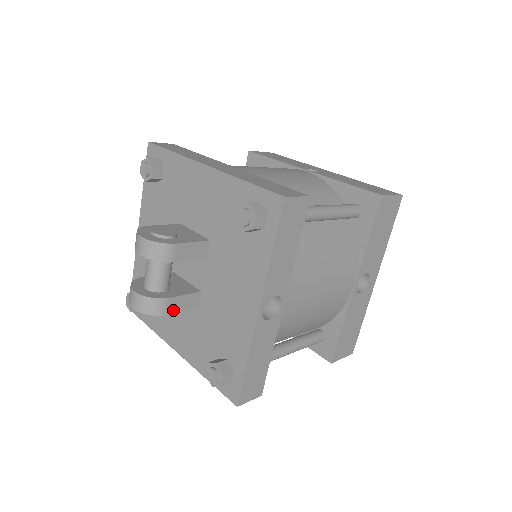
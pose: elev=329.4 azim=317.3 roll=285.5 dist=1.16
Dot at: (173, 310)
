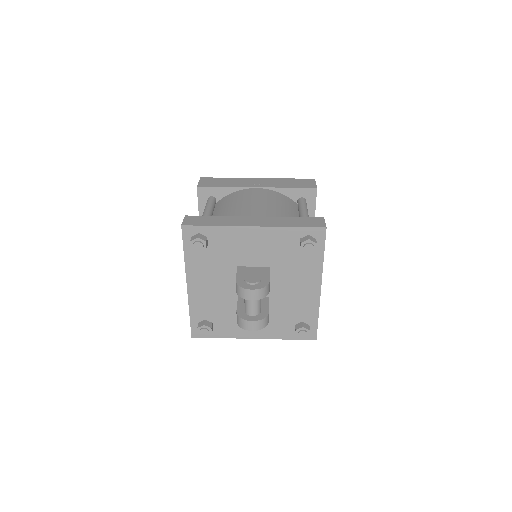
Dot at: occluded
